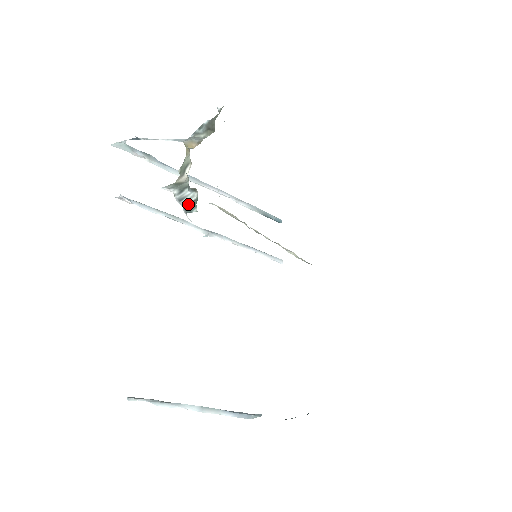
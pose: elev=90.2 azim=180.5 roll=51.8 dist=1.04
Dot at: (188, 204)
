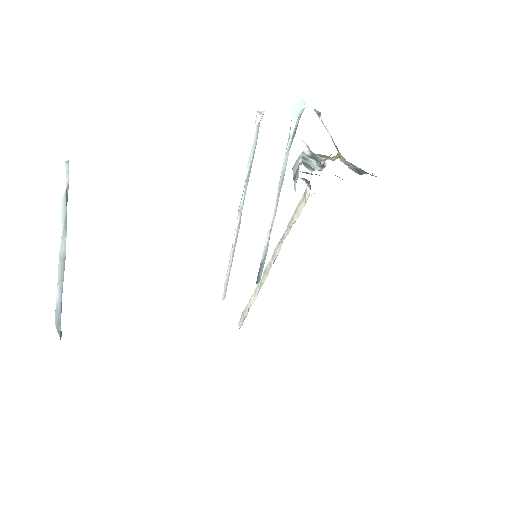
Dot at: (309, 164)
